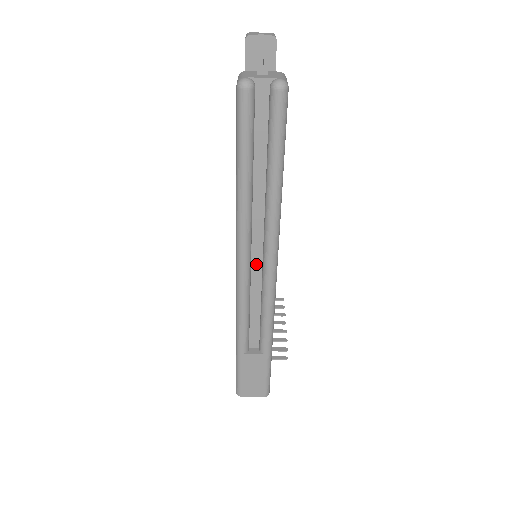
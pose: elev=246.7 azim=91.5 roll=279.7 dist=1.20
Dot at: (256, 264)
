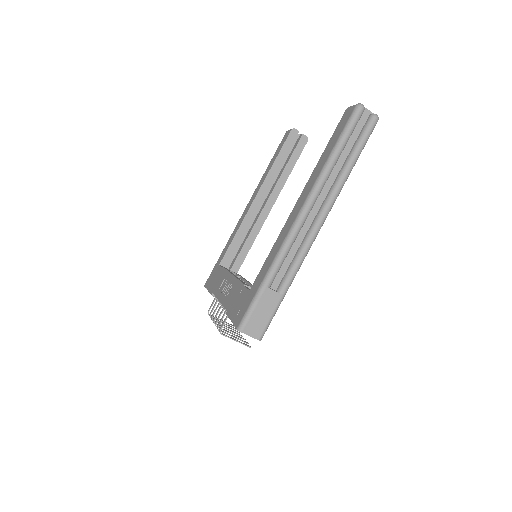
Dot at: (310, 218)
